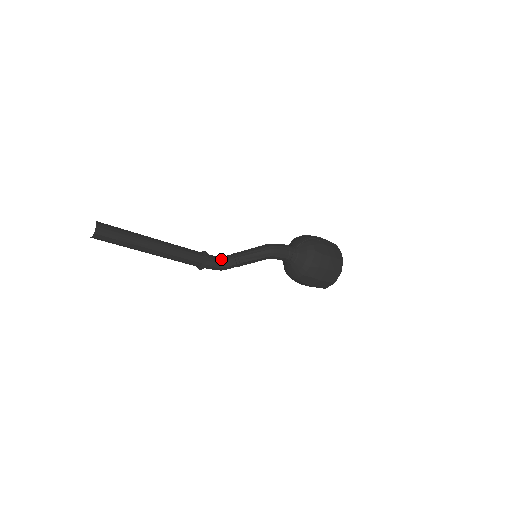
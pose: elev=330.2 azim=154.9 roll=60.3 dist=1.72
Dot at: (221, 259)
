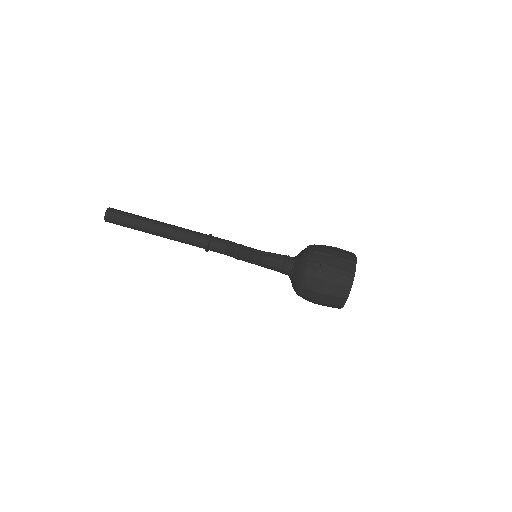
Dot at: (224, 247)
